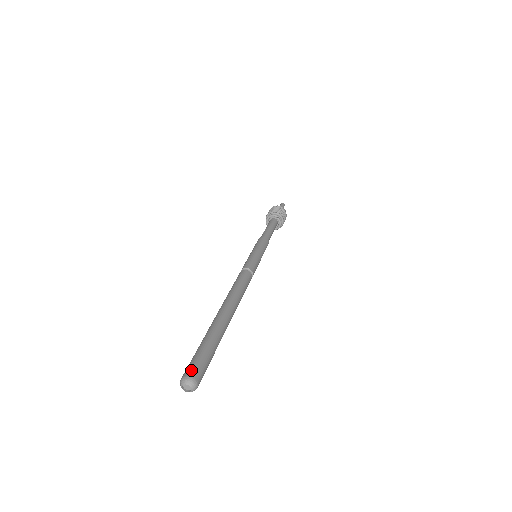
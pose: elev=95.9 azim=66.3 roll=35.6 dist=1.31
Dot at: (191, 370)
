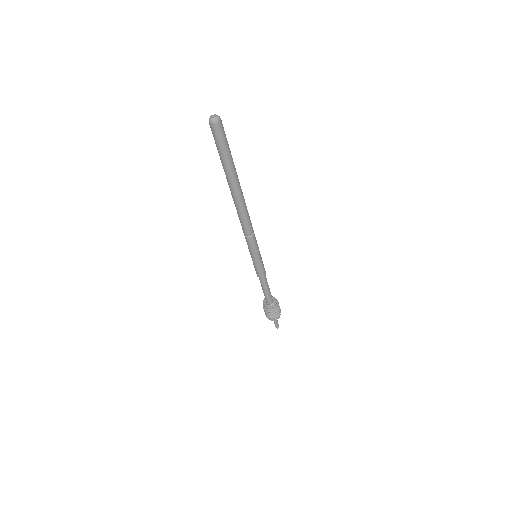
Dot at: (221, 122)
